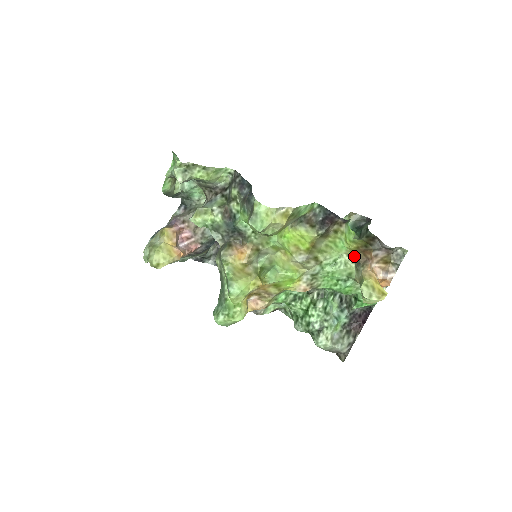
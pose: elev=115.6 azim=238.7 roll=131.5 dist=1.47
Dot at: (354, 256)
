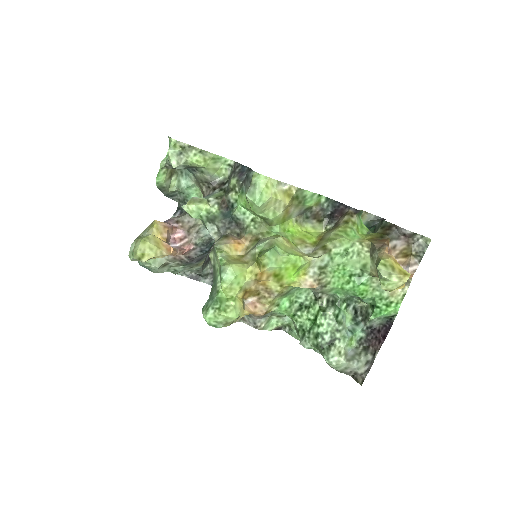
Dot at: (368, 244)
